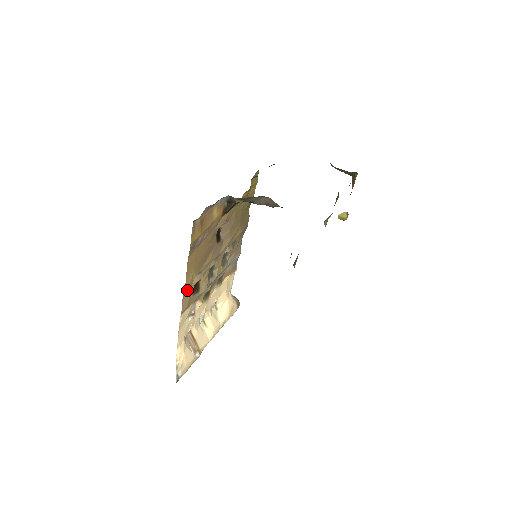
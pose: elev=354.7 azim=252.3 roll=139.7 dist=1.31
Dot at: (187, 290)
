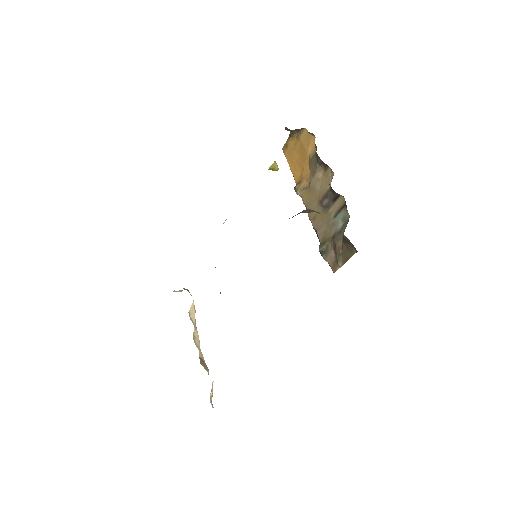
Dot at: occluded
